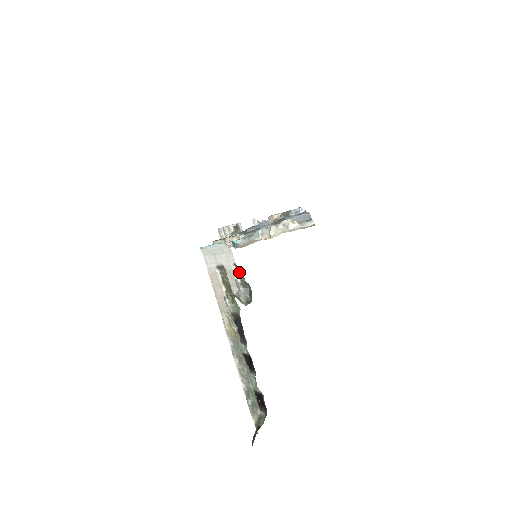
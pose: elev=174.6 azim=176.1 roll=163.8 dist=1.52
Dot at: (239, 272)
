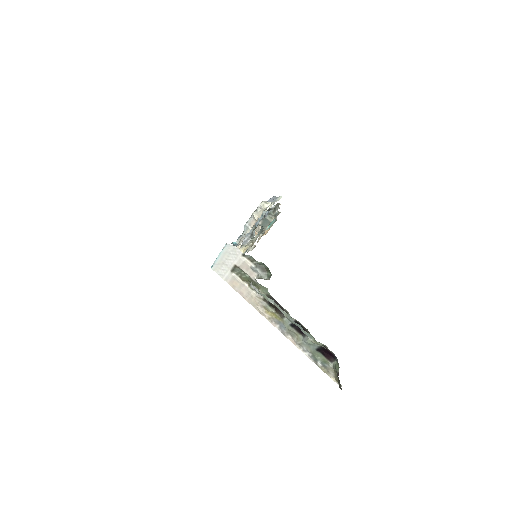
Dot at: (249, 259)
